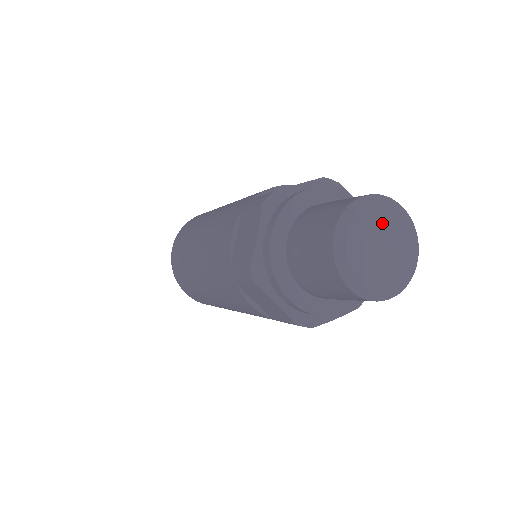
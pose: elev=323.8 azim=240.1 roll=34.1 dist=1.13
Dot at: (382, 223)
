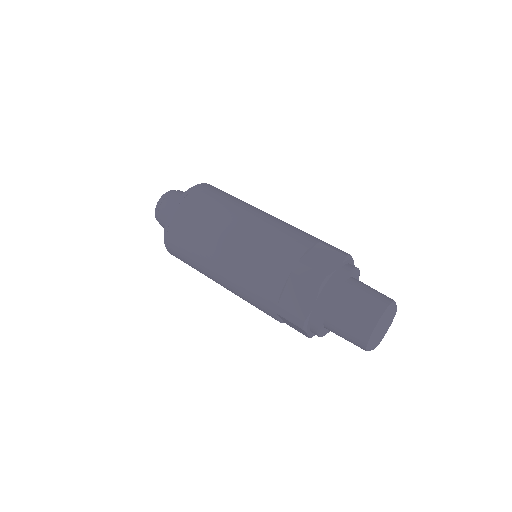
Dot at: (389, 319)
